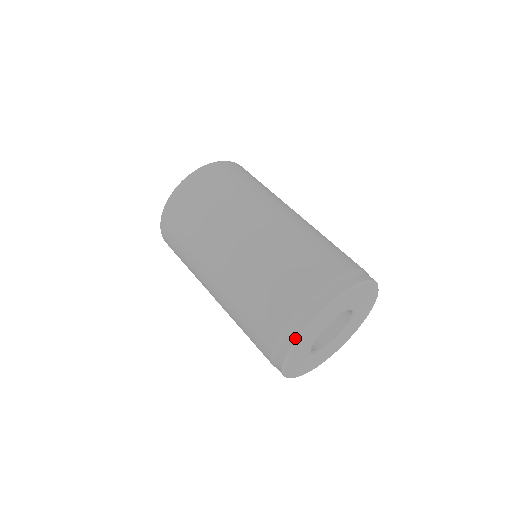
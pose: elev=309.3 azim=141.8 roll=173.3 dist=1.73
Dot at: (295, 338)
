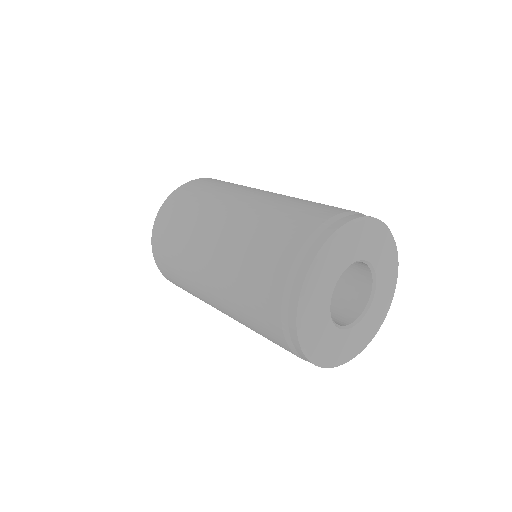
Dot at: (306, 271)
